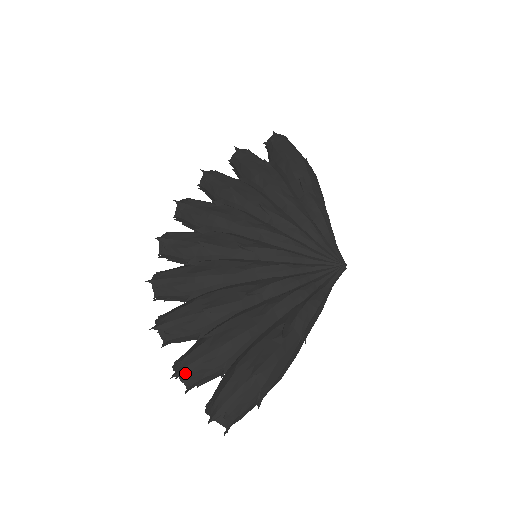
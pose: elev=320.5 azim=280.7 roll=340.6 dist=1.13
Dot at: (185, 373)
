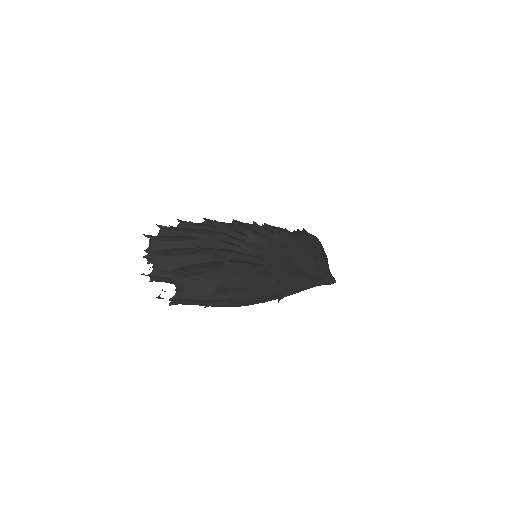
Dot at: (159, 253)
